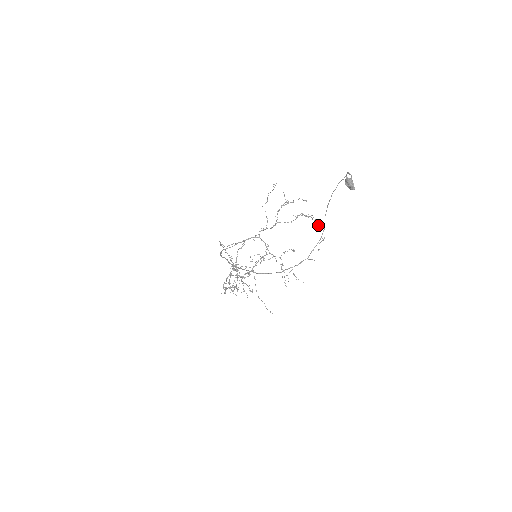
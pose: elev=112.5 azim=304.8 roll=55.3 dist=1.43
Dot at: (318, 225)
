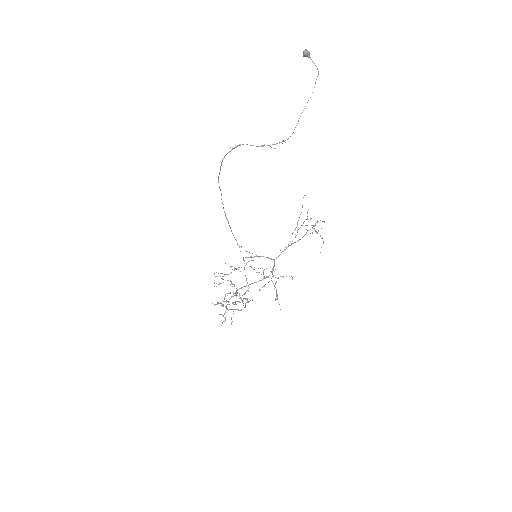
Dot at: occluded
